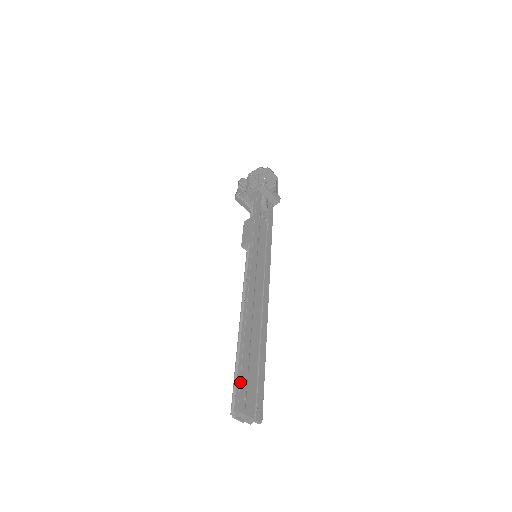
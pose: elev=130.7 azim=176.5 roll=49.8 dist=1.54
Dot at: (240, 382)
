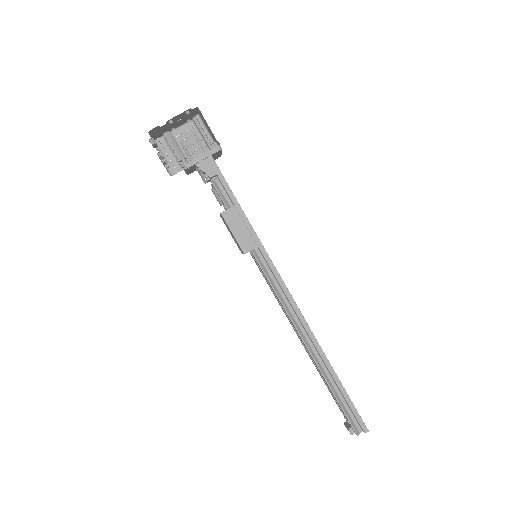
Dot at: (355, 408)
